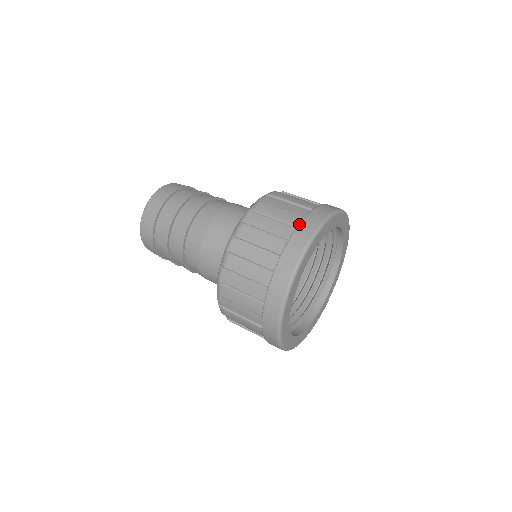
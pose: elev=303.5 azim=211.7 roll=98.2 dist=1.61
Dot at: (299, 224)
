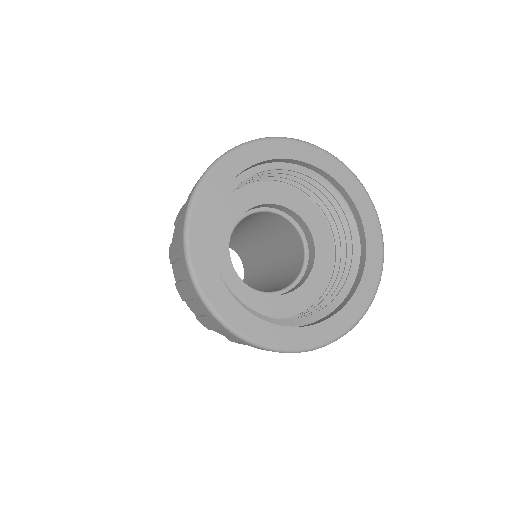
Dot at: occluded
